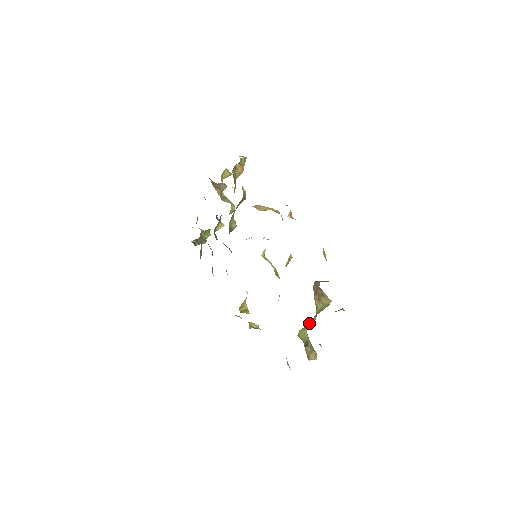
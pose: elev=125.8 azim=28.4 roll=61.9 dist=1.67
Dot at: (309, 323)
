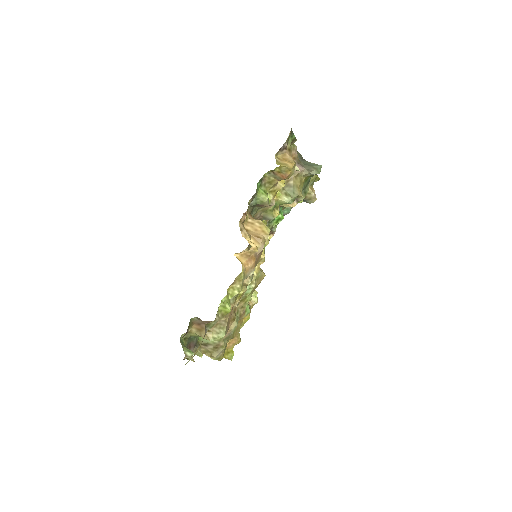
Dot at: occluded
